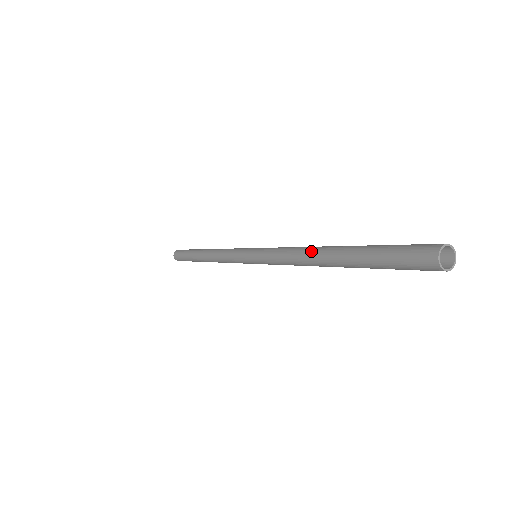
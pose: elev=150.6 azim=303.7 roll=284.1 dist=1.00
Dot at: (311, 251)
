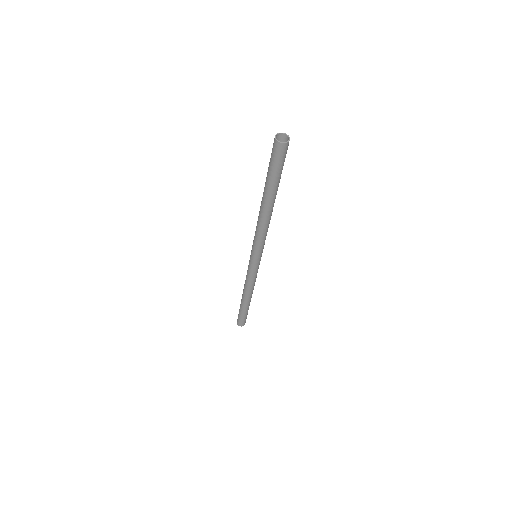
Dot at: (260, 209)
